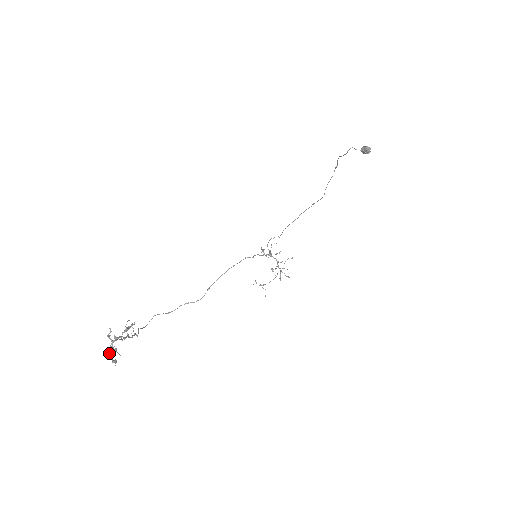
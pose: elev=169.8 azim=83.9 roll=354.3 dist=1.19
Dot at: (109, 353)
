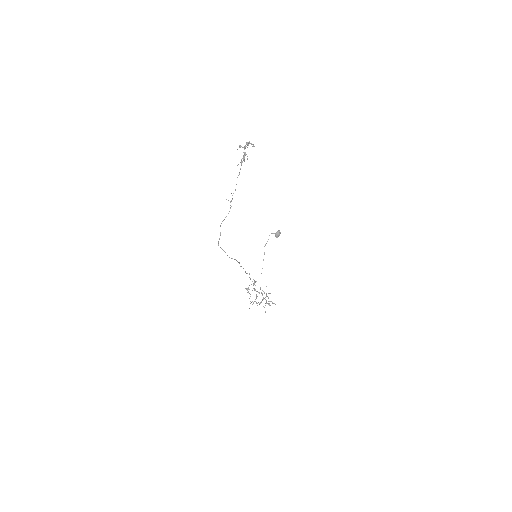
Dot at: (248, 143)
